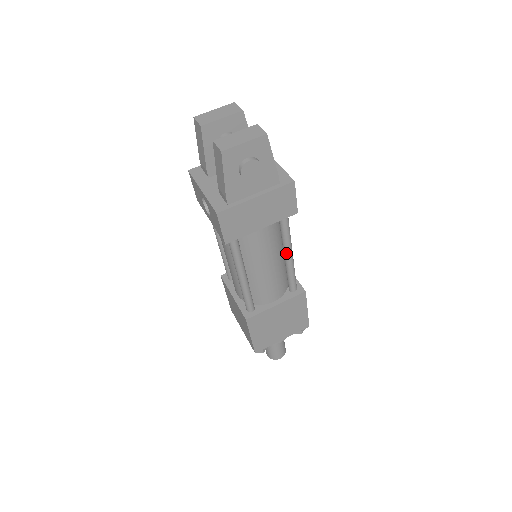
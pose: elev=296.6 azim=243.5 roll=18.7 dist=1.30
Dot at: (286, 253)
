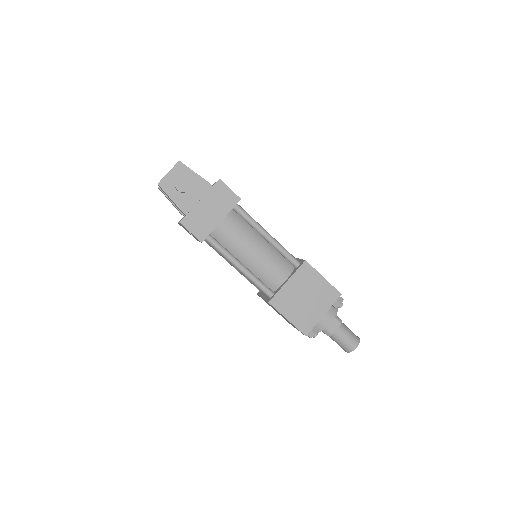
Dot at: (263, 235)
